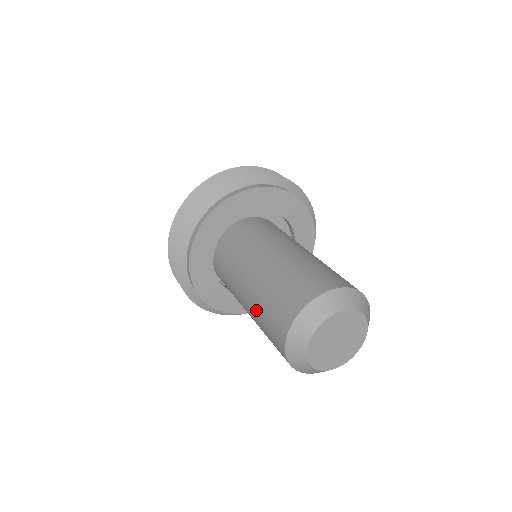
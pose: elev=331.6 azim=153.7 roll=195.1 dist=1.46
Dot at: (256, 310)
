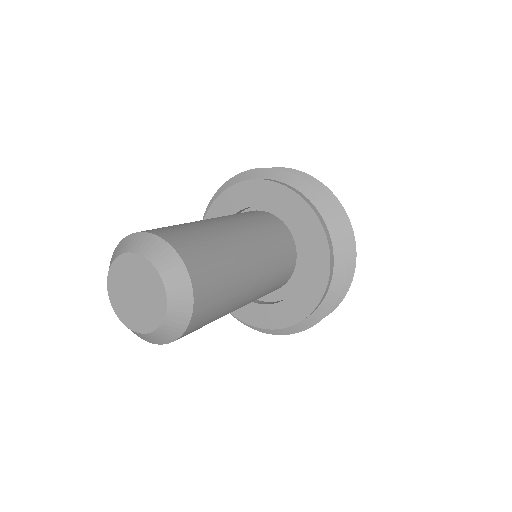
Dot at: occluded
